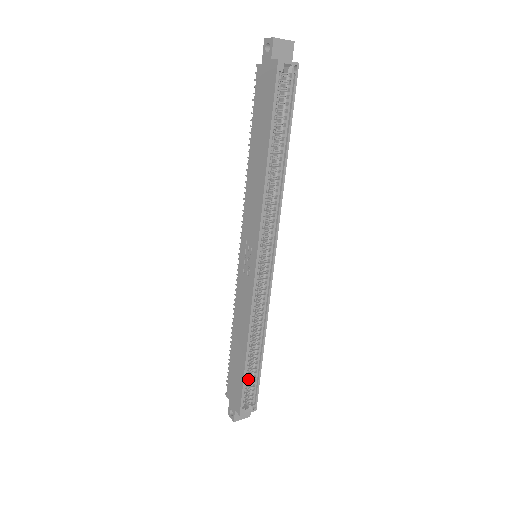
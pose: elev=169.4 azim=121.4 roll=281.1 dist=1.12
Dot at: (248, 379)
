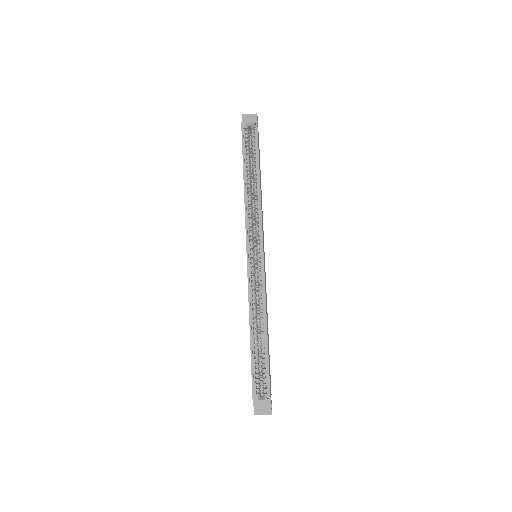
Dot at: (261, 367)
